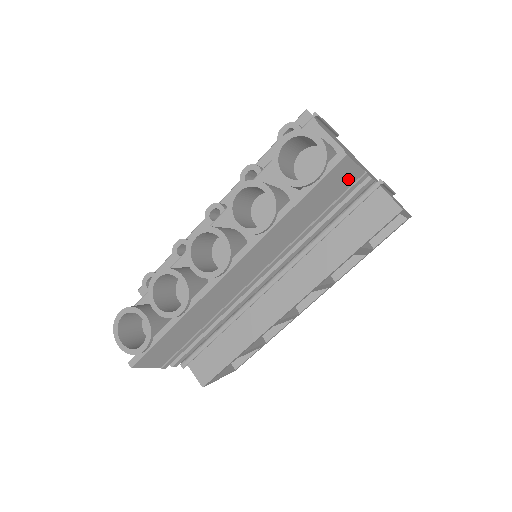
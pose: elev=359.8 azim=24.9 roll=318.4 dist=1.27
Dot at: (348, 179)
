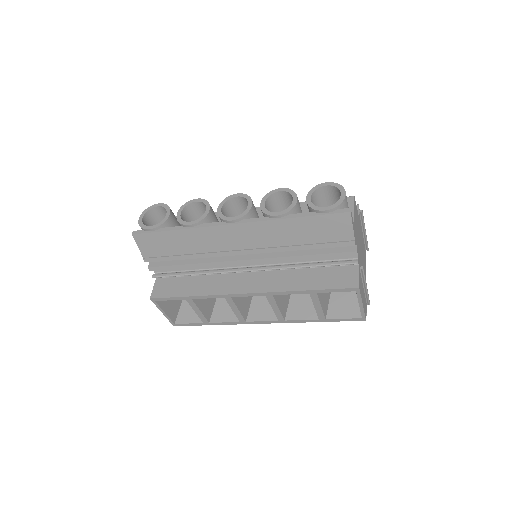
Dot at: (342, 234)
